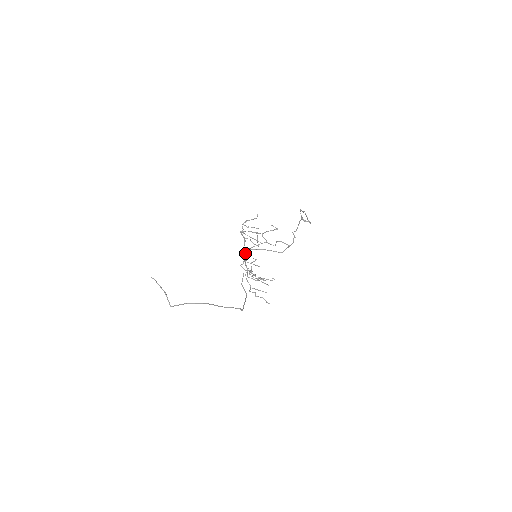
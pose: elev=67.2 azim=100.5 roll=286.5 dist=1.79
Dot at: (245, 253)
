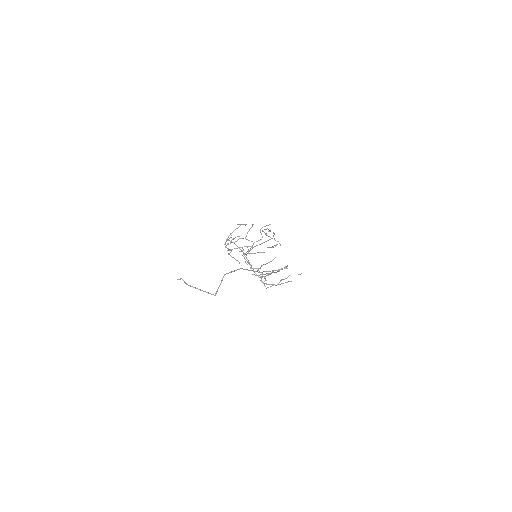
Dot at: occluded
